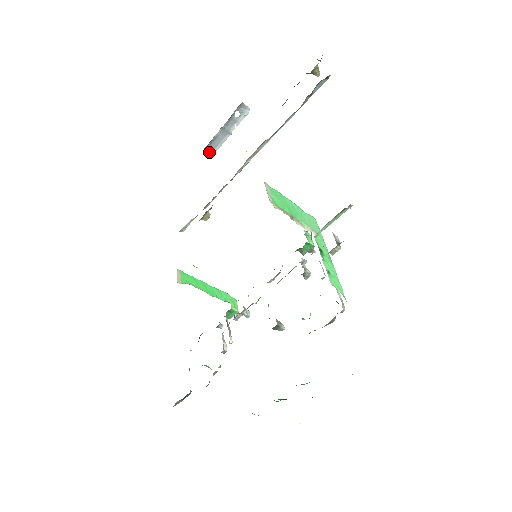
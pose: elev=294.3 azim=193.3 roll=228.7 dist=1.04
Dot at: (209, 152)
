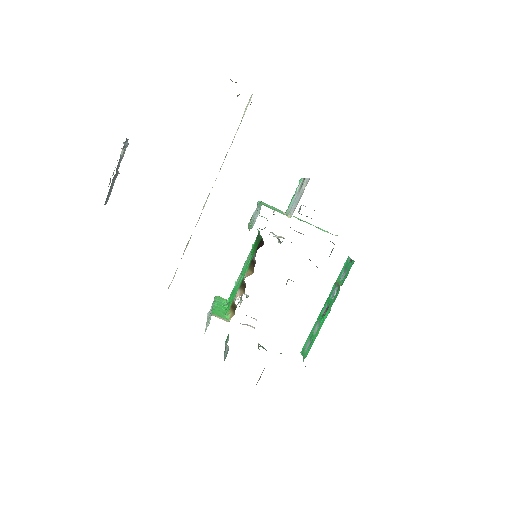
Dot at: occluded
